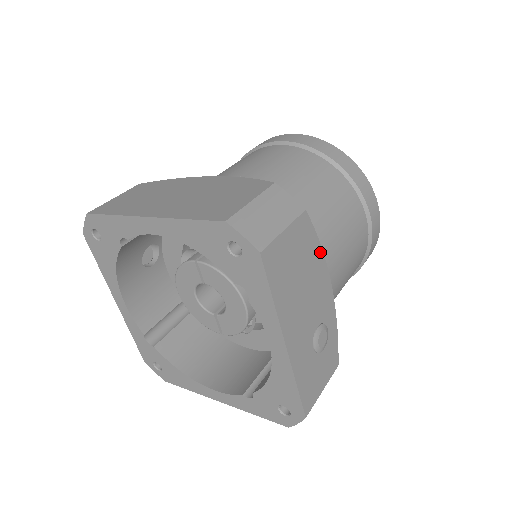
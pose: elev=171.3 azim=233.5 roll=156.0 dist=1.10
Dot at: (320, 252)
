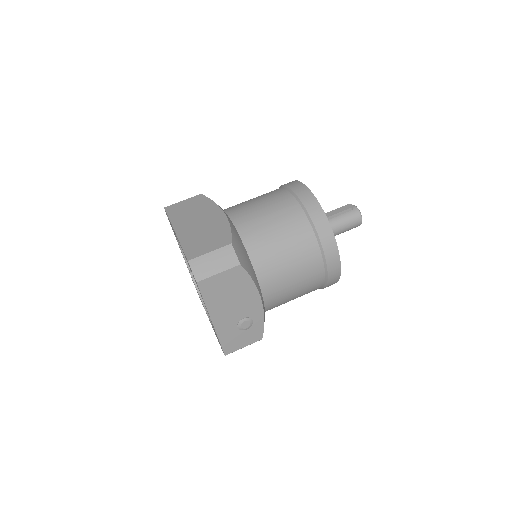
Dot at: (252, 284)
